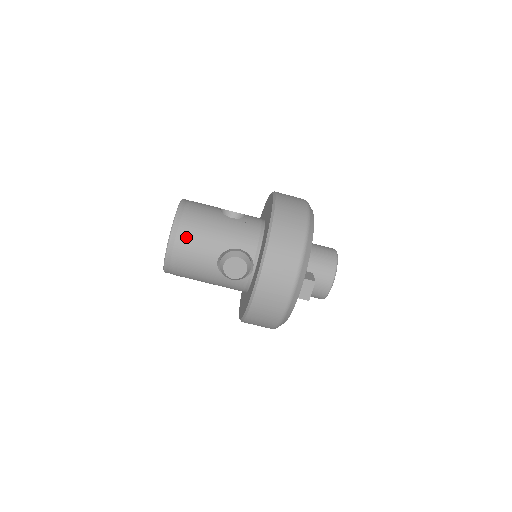
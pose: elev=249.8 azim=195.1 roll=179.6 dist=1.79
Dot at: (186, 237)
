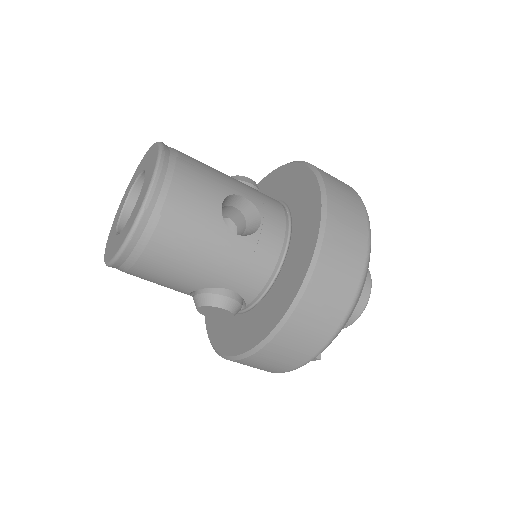
Dot at: (148, 260)
